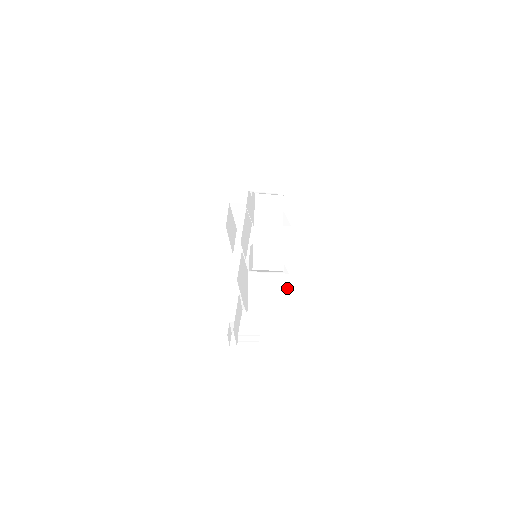
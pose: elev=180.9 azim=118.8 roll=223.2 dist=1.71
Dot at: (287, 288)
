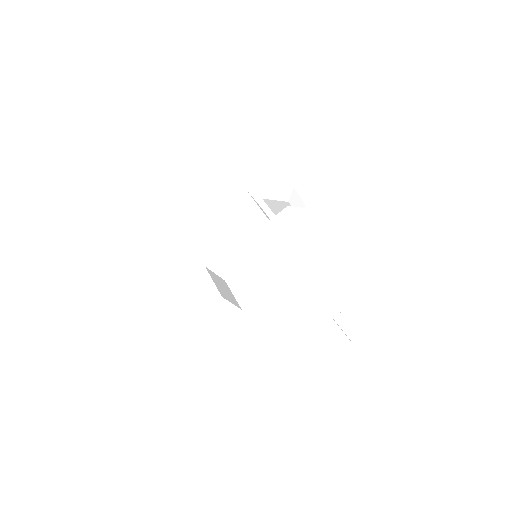
Dot at: occluded
